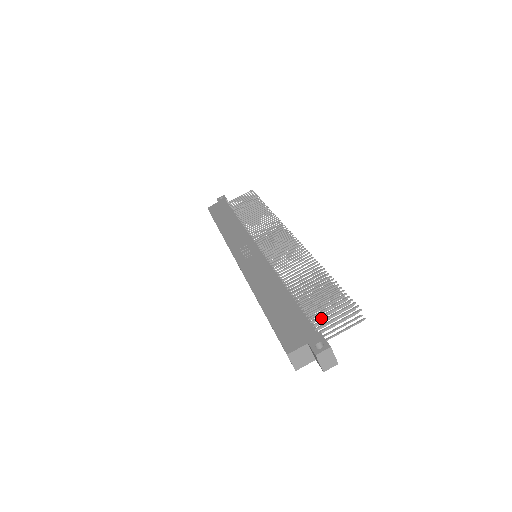
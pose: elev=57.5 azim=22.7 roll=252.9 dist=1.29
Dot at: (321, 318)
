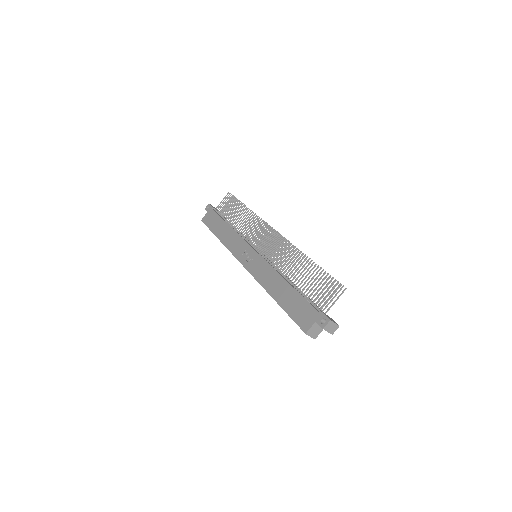
Dot at: occluded
